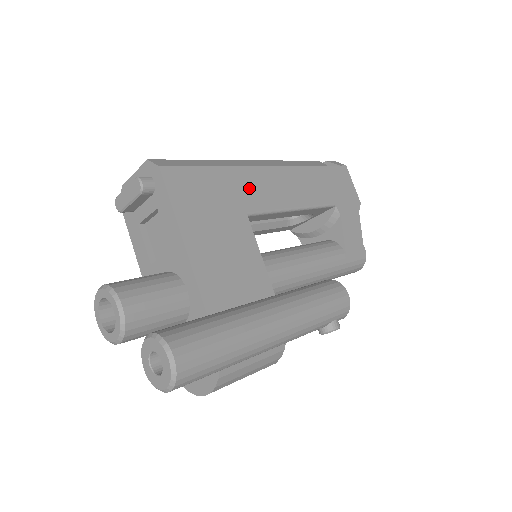
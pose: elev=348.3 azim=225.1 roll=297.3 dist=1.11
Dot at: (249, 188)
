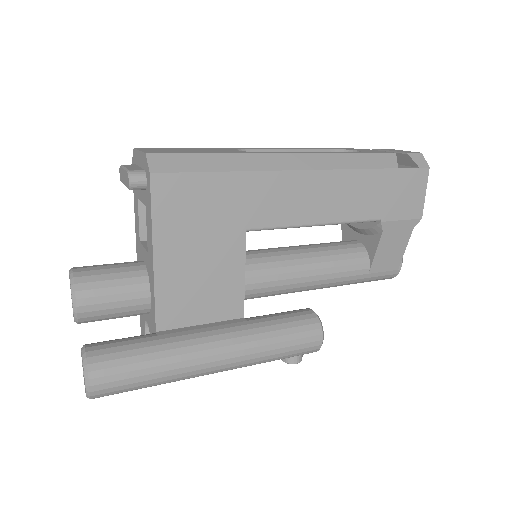
Dot at: (263, 199)
